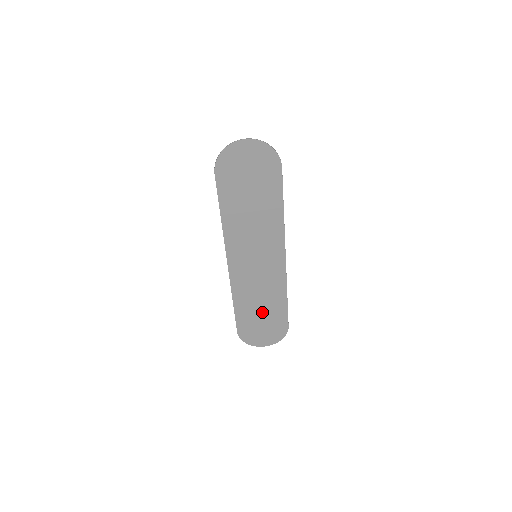
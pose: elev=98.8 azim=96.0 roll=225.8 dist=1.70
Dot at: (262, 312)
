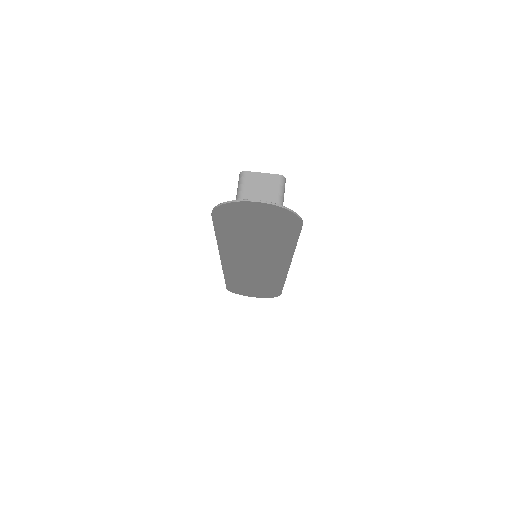
Dot at: (255, 285)
